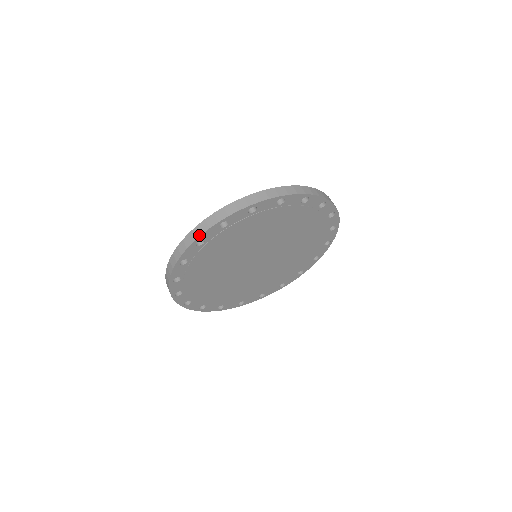
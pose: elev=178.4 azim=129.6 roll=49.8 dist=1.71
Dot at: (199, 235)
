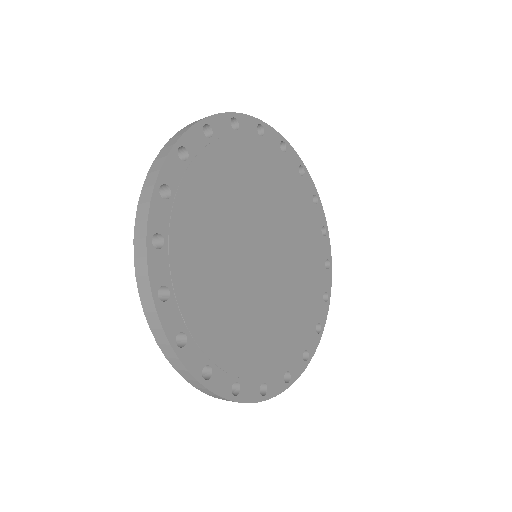
Dot at: (179, 136)
